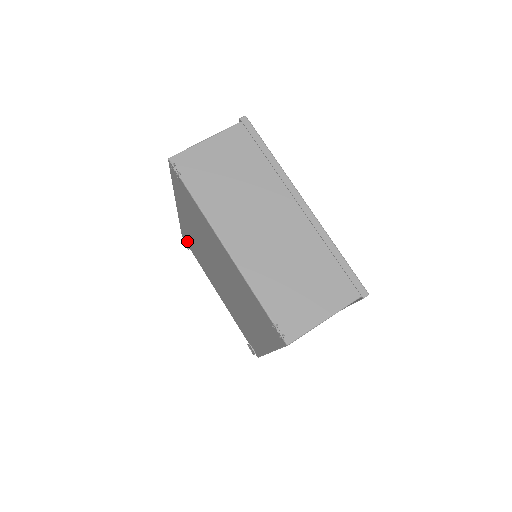
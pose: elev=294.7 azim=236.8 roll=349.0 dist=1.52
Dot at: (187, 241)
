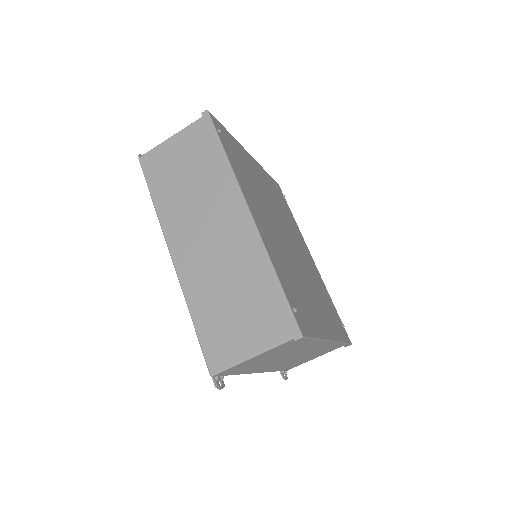
Dot at: occluded
